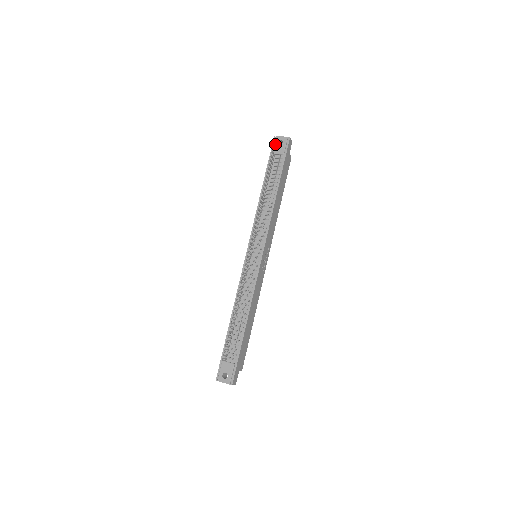
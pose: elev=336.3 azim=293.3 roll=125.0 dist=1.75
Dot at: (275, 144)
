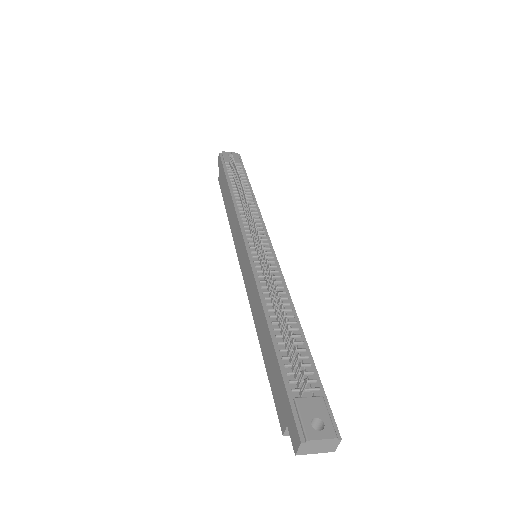
Dot at: (225, 156)
